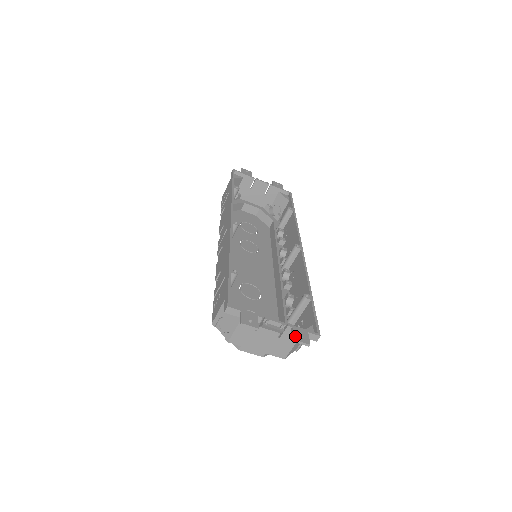
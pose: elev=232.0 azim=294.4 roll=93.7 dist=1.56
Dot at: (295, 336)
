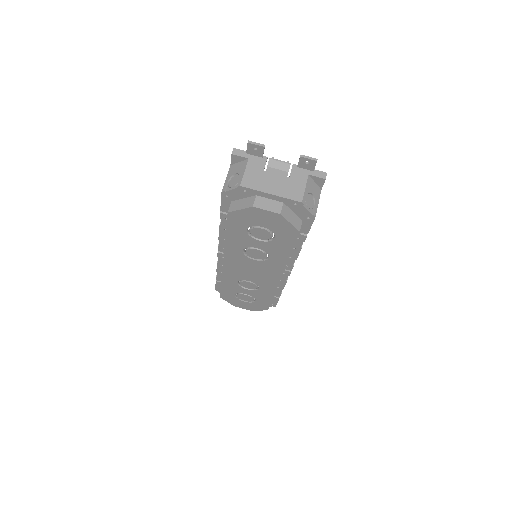
Dot at: (301, 158)
